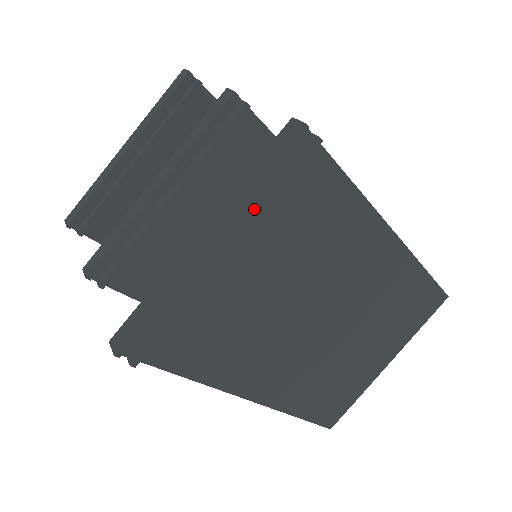
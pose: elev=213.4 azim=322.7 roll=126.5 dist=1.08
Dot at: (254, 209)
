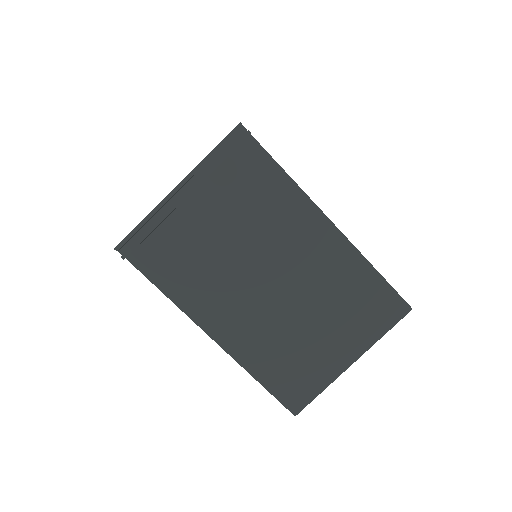
Dot at: (207, 171)
